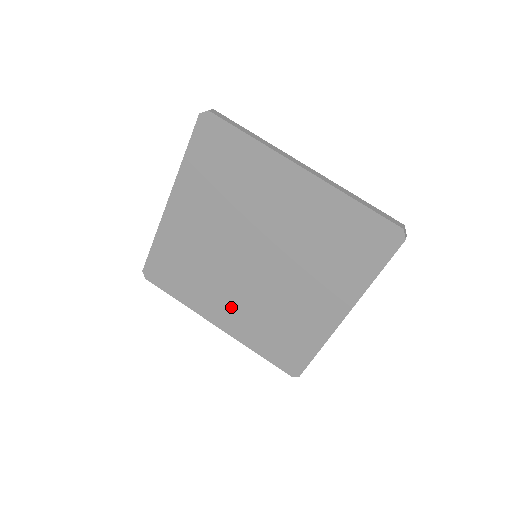
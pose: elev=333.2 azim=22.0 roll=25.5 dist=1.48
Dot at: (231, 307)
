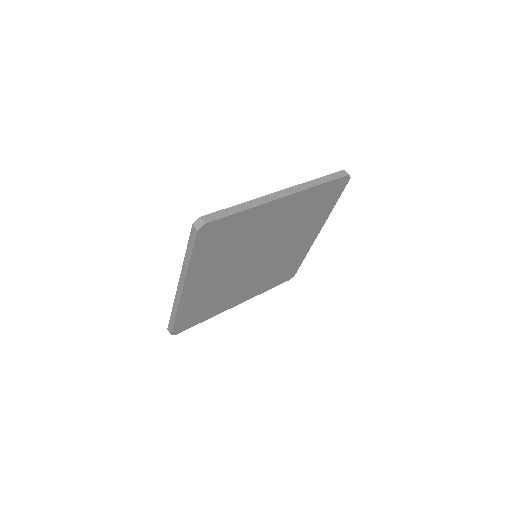
Dot at: (246, 290)
